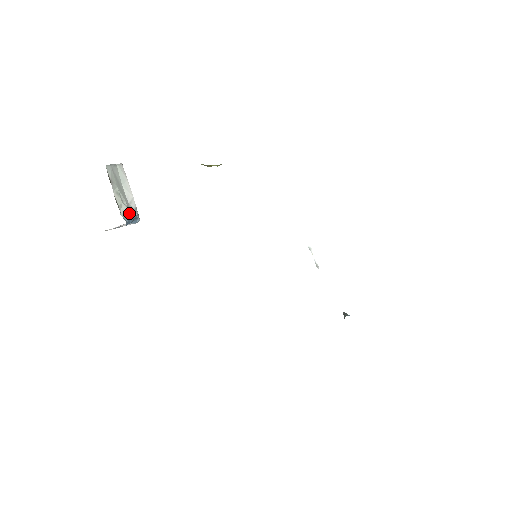
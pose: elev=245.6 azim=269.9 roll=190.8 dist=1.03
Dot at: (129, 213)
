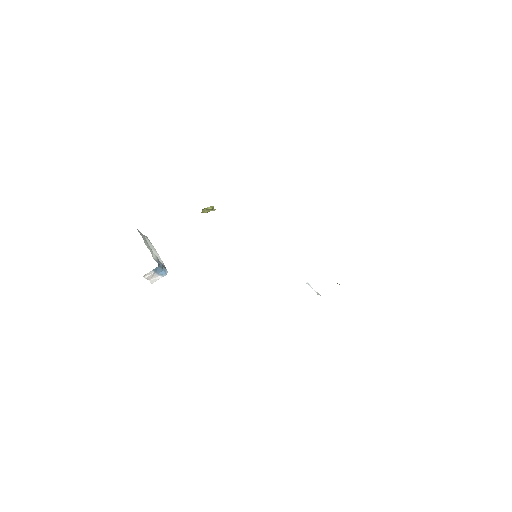
Dot at: (159, 261)
